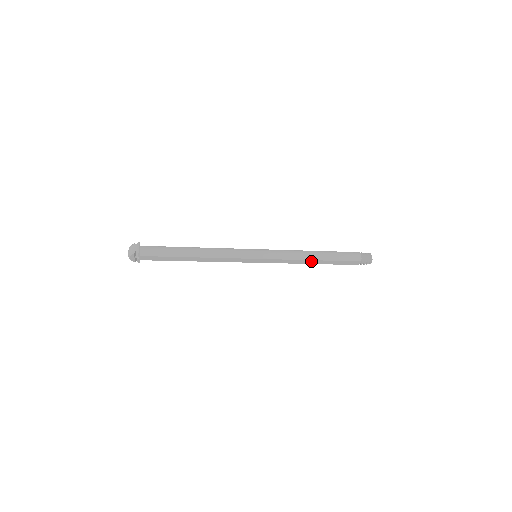
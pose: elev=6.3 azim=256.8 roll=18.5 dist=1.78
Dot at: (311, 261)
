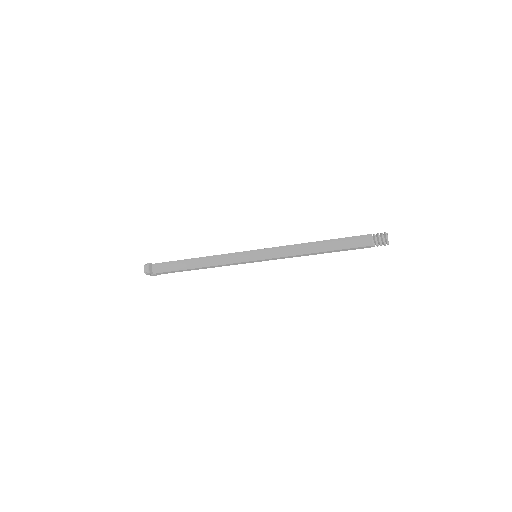
Dot at: (313, 253)
